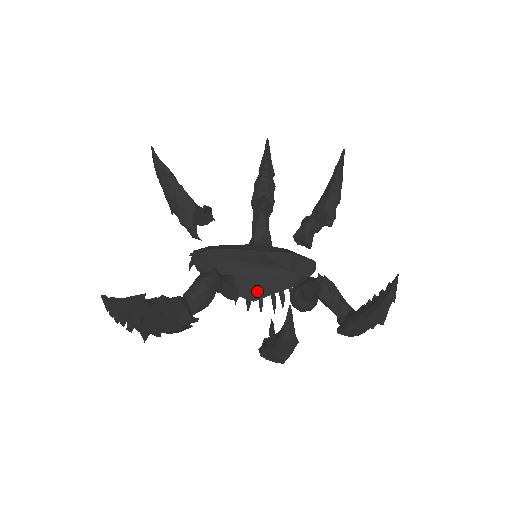
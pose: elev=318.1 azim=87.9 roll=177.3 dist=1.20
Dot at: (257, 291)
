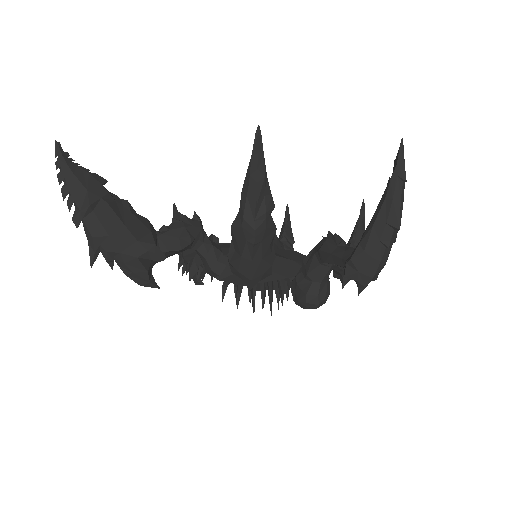
Dot at: occluded
